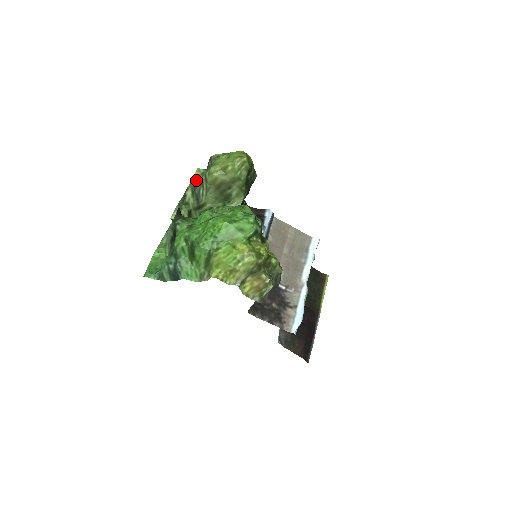
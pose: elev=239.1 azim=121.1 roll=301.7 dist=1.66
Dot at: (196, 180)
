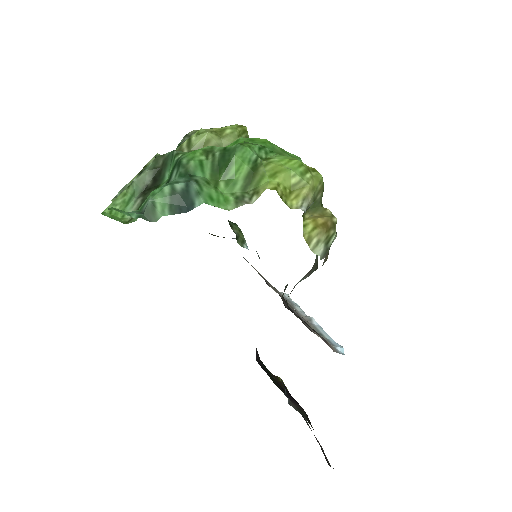
Dot at: occluded
